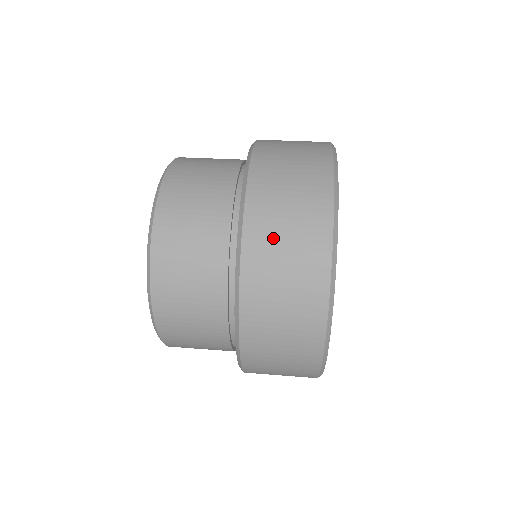
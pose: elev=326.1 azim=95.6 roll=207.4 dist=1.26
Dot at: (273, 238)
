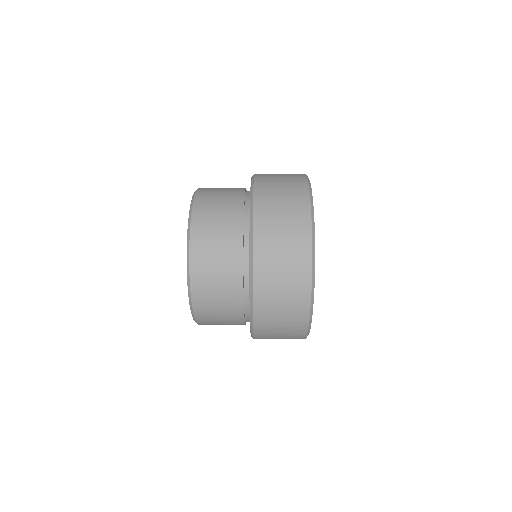
Dot at: (273, 270)
